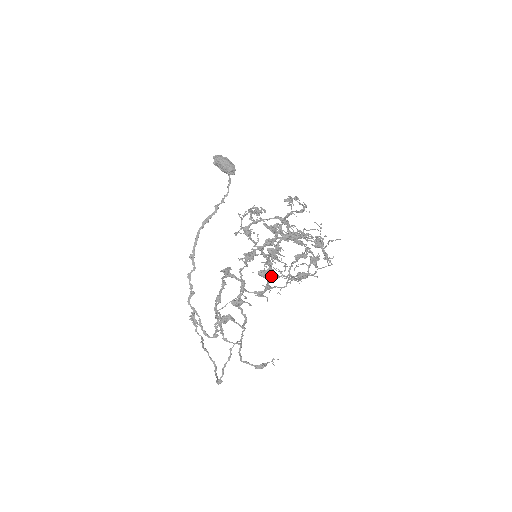
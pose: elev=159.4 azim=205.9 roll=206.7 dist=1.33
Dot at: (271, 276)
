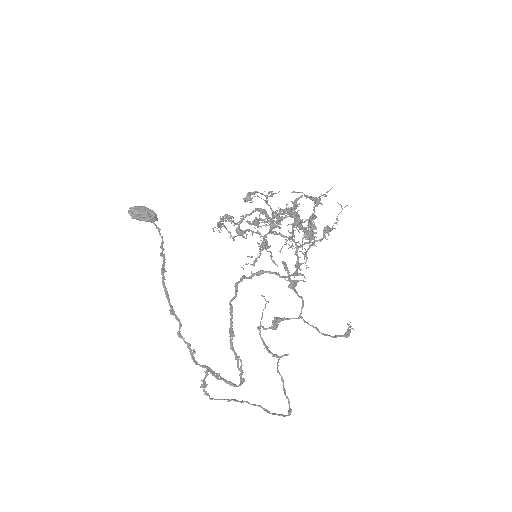
Dot at: (312, 237)
